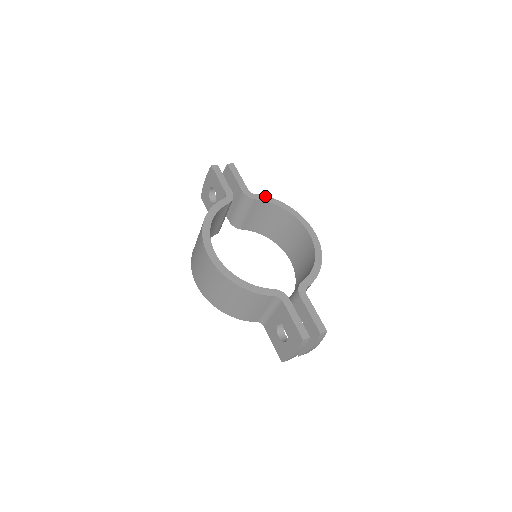
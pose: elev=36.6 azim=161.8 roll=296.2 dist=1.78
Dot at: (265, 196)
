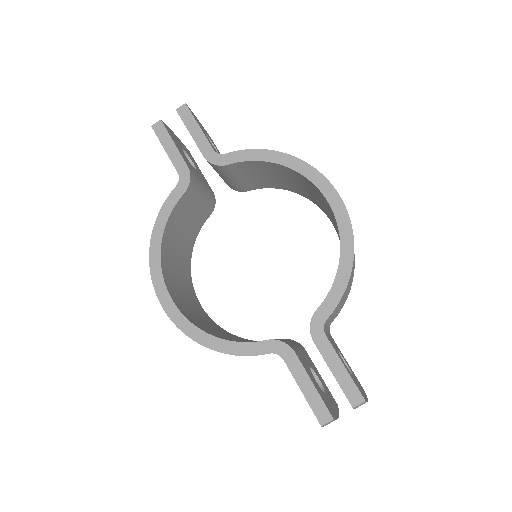
Dot at: (243, 150)
